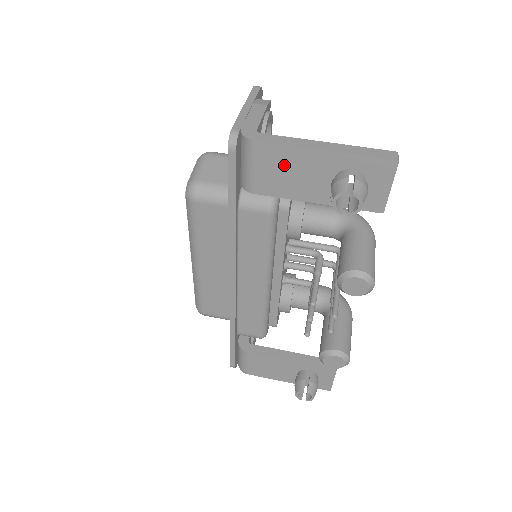
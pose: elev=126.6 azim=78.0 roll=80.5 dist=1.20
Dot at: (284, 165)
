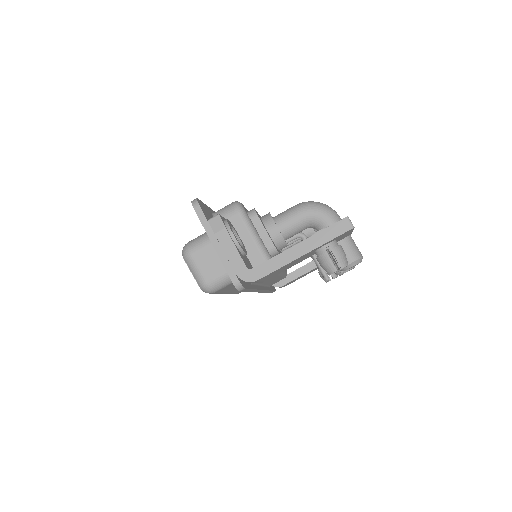
Dot at: (279, 270)
